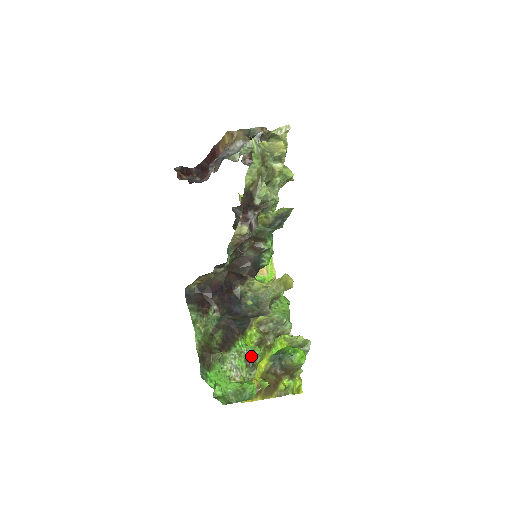
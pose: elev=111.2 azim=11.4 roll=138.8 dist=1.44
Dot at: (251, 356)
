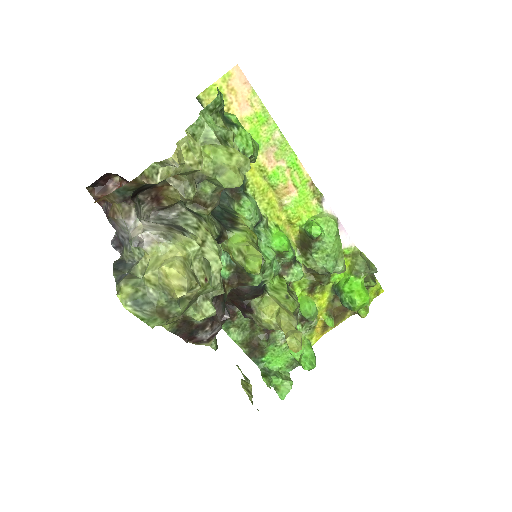
Dot at: (303, 318)
